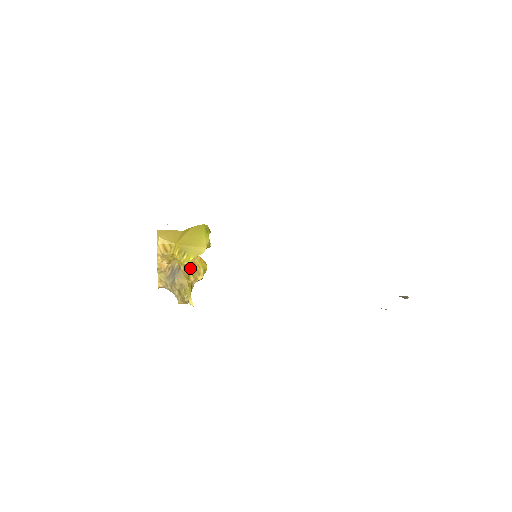
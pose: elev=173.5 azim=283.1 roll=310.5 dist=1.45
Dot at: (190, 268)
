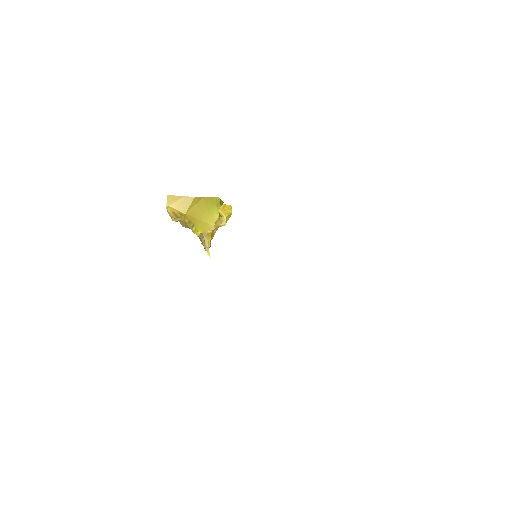
Dot at: occluded
